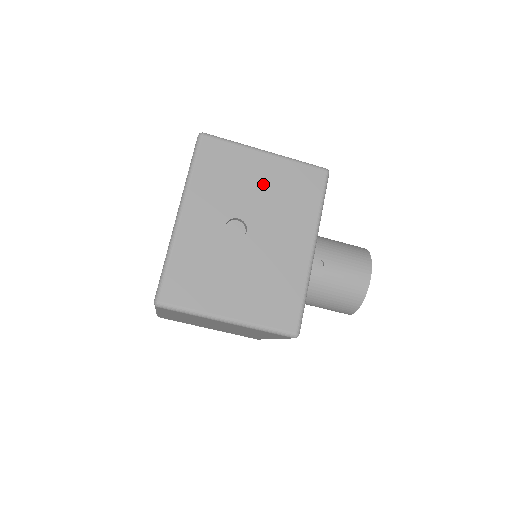
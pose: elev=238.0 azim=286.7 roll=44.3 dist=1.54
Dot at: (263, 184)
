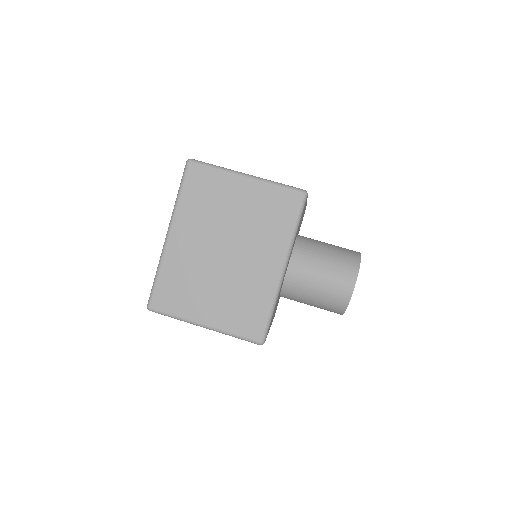
Dot at: occluded
